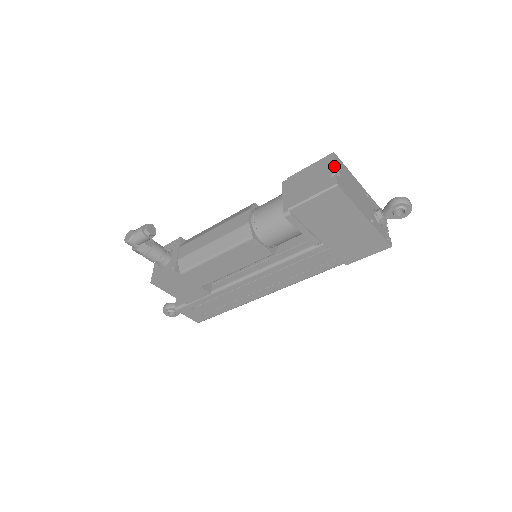
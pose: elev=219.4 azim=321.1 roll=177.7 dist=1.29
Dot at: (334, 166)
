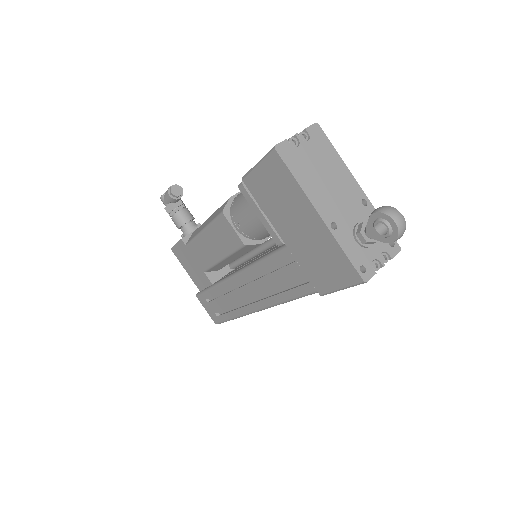
Dot at: (299, 134)
